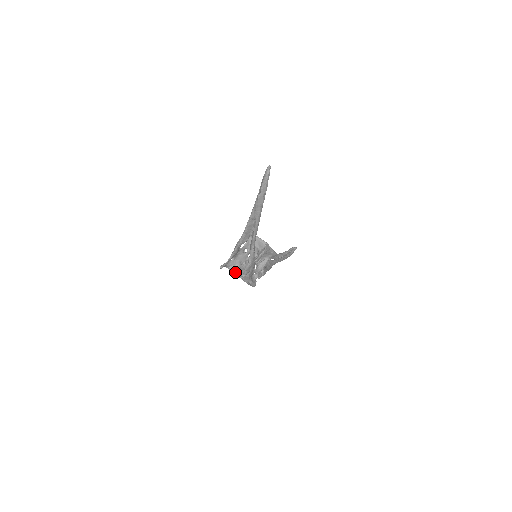
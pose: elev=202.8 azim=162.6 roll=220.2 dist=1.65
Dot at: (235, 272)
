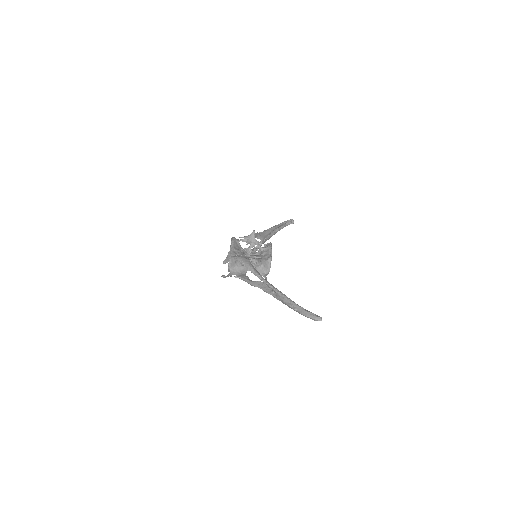
Dot at: (230, 261)
